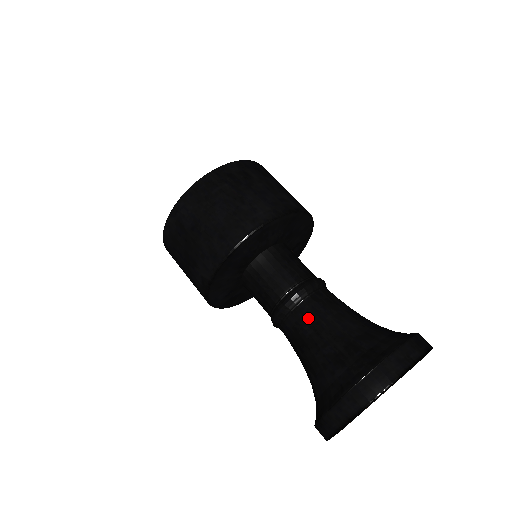
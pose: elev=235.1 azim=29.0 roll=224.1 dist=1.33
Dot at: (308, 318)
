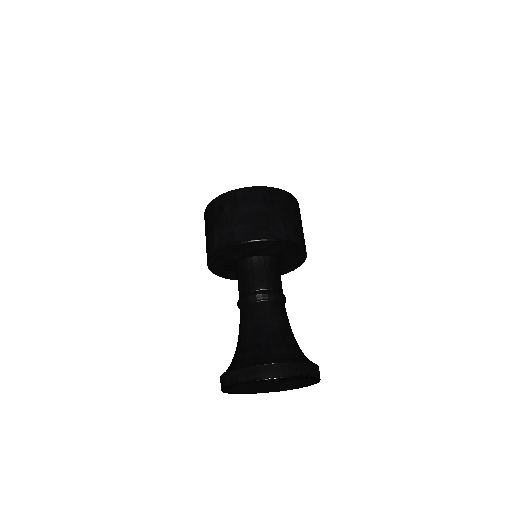
Dot at: (240, 321)
